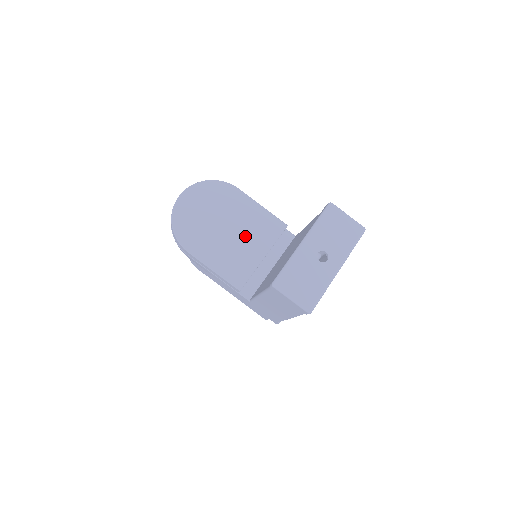
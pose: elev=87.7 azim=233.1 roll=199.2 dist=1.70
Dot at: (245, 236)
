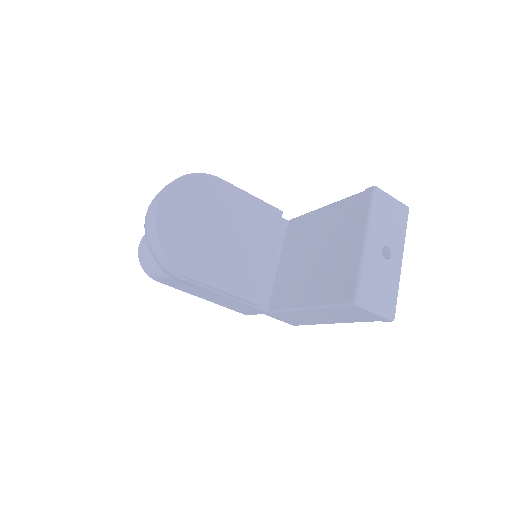
Dot at: (246, 237)
